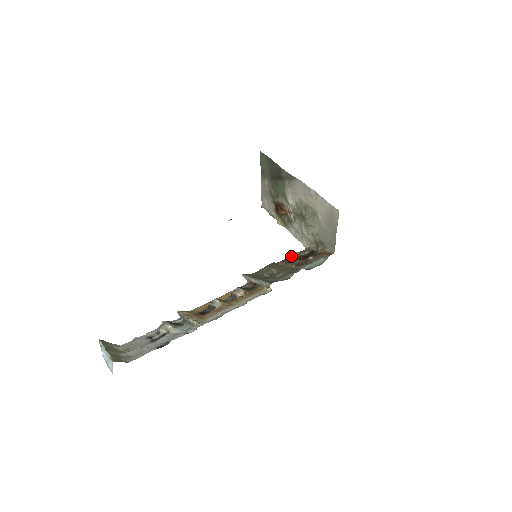
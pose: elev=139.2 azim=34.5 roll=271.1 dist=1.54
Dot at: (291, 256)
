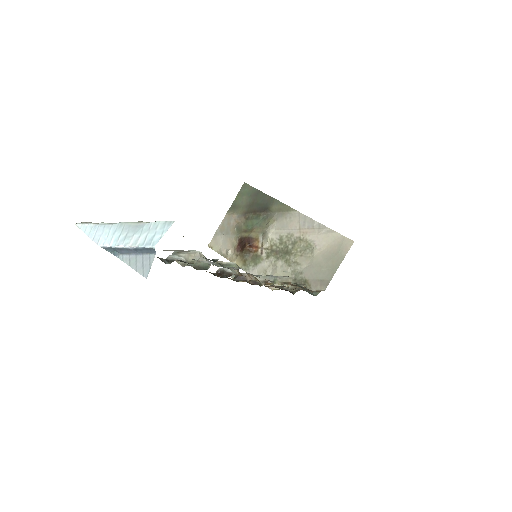
Dot at: (268, 286)
